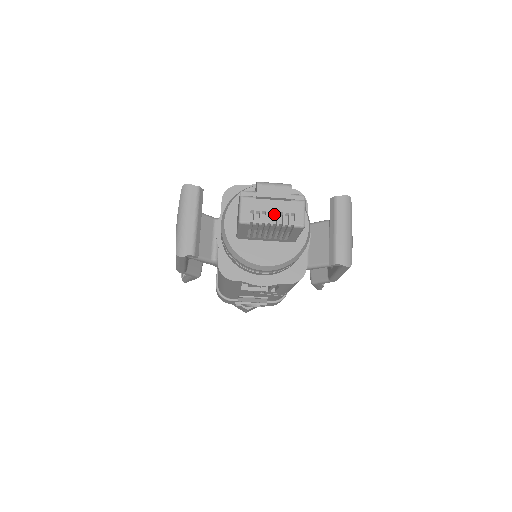
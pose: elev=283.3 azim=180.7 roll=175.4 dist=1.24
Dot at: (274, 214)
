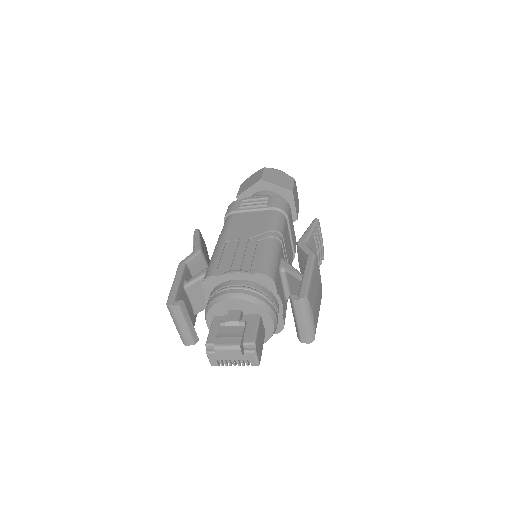
Dot at: (235, 358)
